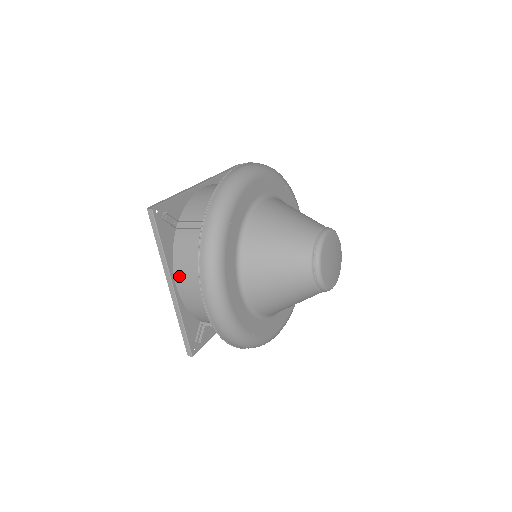
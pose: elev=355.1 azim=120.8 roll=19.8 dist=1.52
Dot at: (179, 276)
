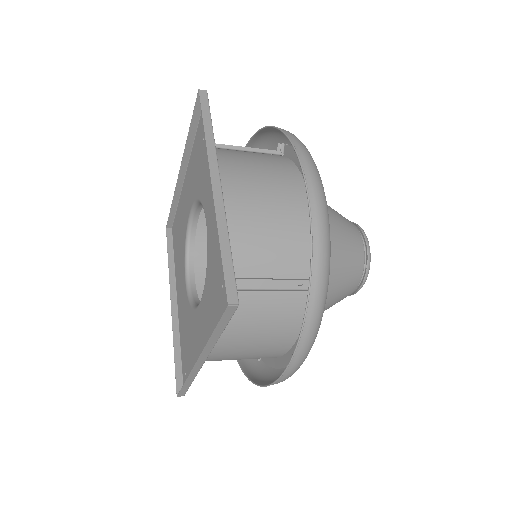
Dot at: (219, 347)
